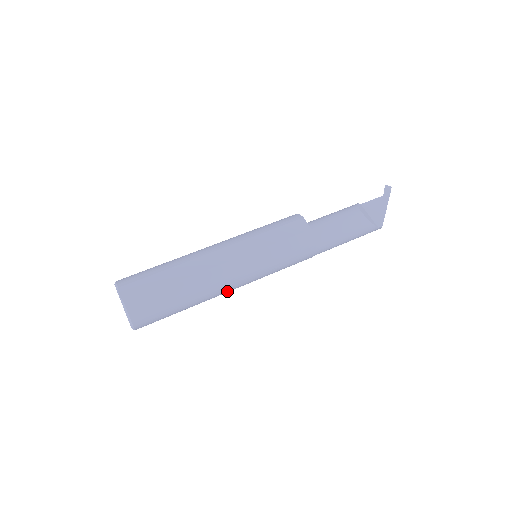
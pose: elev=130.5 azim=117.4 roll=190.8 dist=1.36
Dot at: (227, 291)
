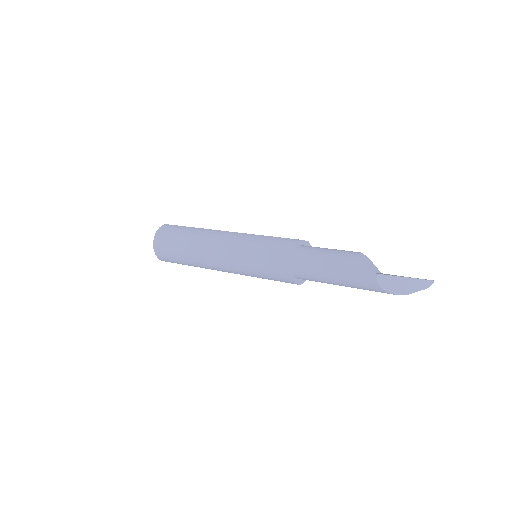
Dot at: (213, 254)
